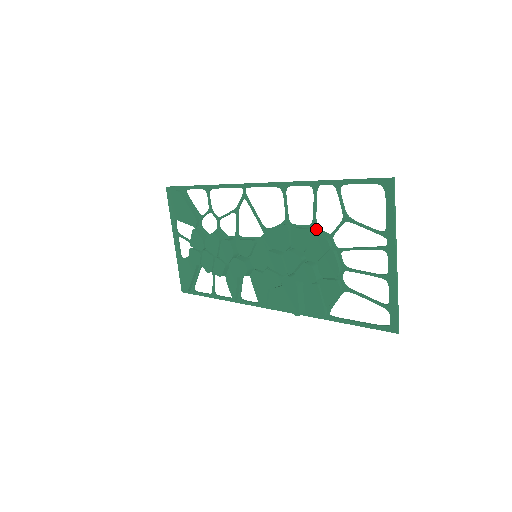
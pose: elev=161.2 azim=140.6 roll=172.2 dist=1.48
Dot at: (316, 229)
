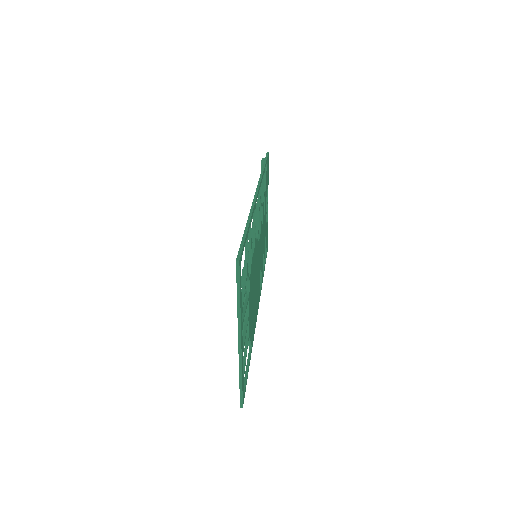
Dot at: (249, 264)
